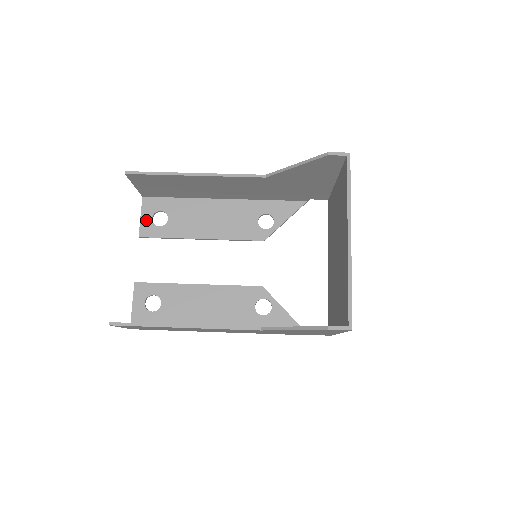
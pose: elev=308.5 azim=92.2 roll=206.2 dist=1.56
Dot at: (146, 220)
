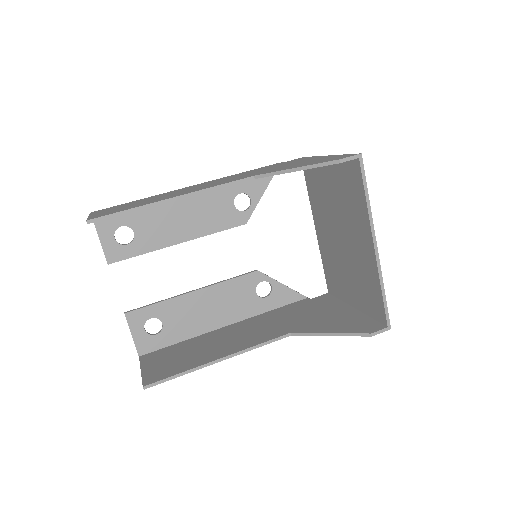
Dot at: (108, 242)
